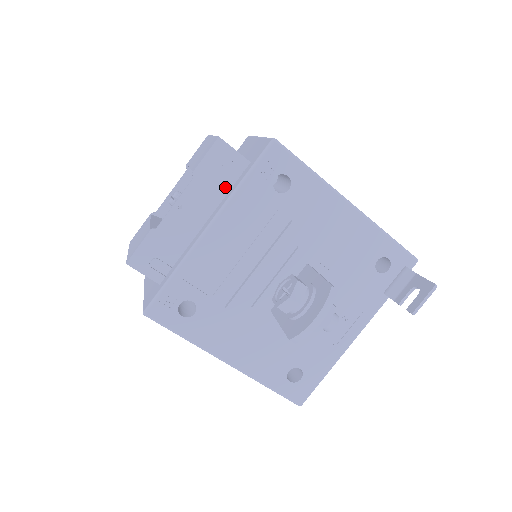
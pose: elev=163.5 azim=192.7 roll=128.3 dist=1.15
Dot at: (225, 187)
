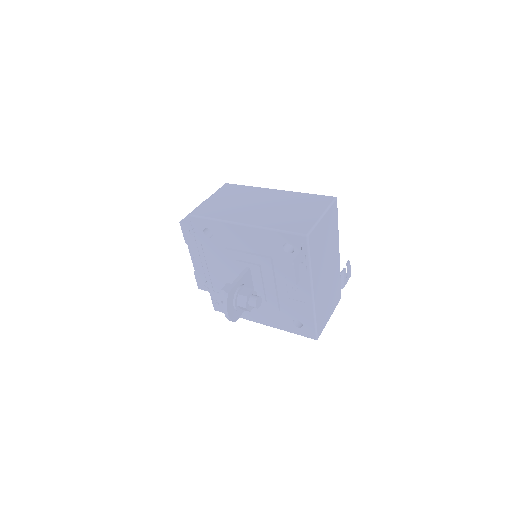
Dot at: occluded
